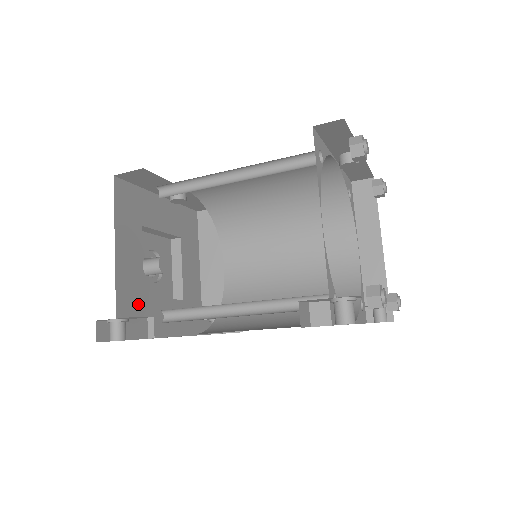
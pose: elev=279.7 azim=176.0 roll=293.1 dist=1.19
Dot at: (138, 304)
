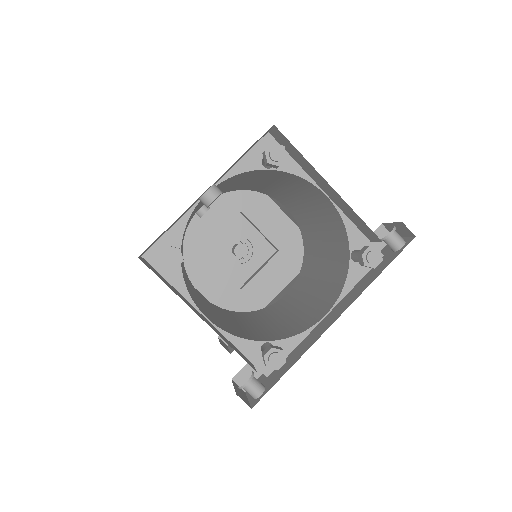
Dot at: (240, 298)
